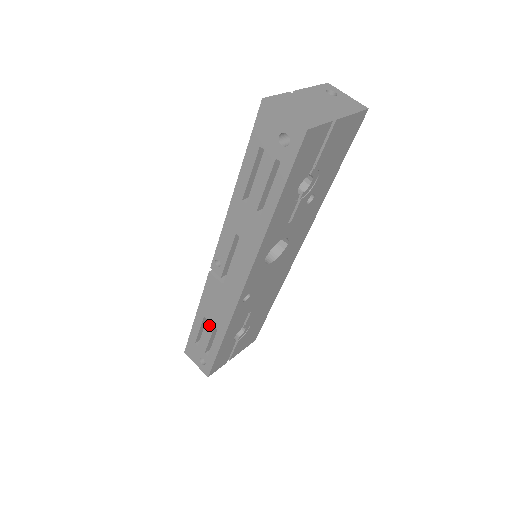
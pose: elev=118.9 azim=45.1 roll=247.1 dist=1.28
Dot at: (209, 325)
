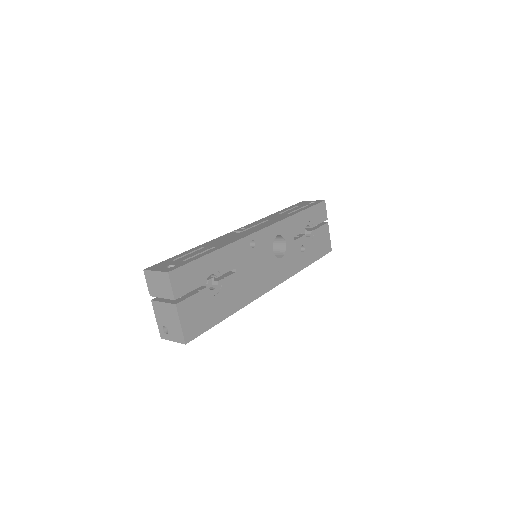
Dot at: (206, 248)
